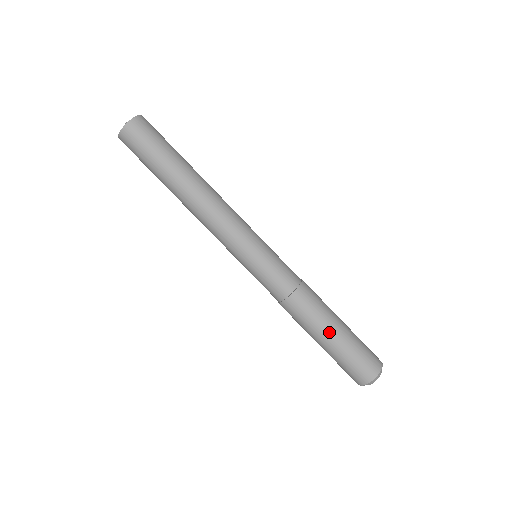
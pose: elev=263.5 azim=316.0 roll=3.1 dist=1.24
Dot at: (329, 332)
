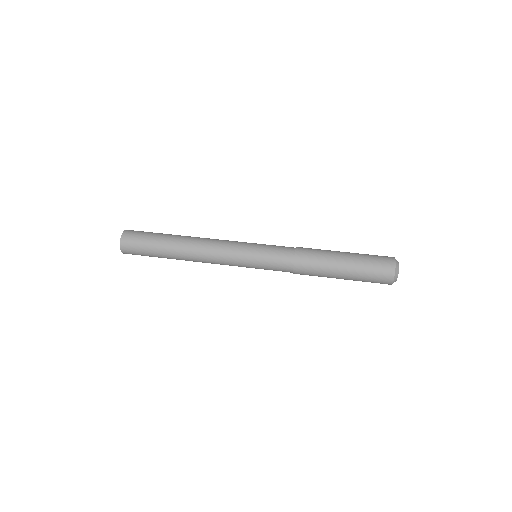
Dot at: (339, 257)
